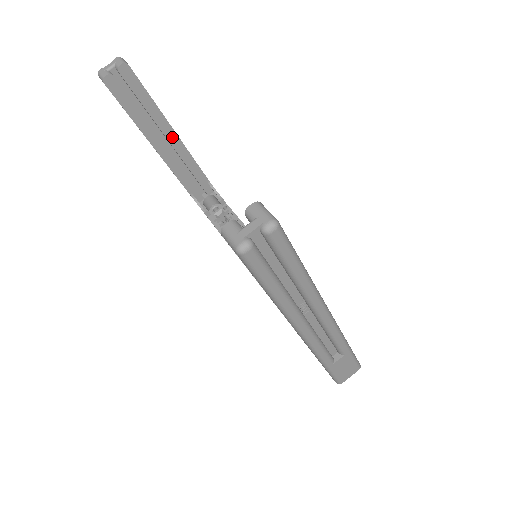
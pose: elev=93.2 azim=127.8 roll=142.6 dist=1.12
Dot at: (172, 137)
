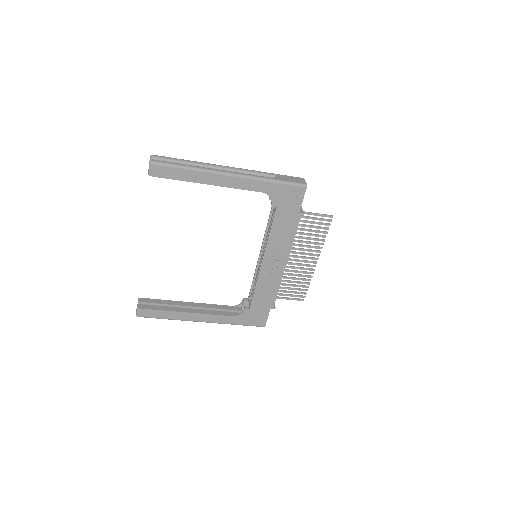
Dot at: (190, 305)
